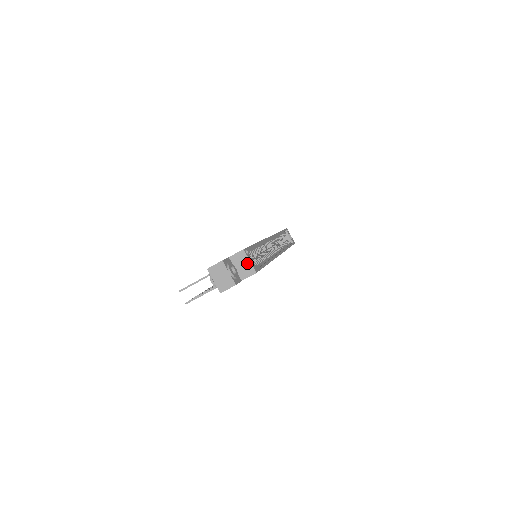
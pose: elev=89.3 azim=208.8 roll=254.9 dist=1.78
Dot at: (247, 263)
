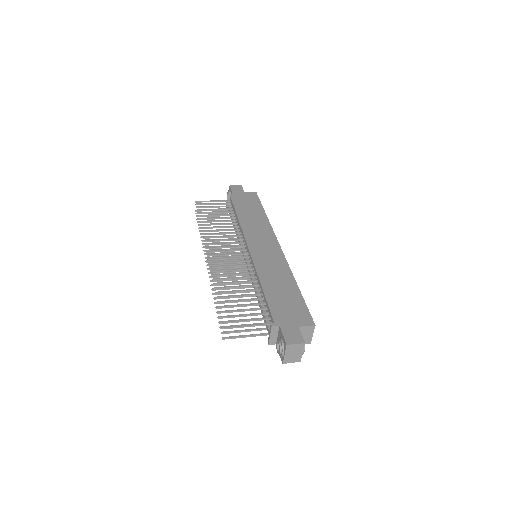
Dot at: (310, 335)
